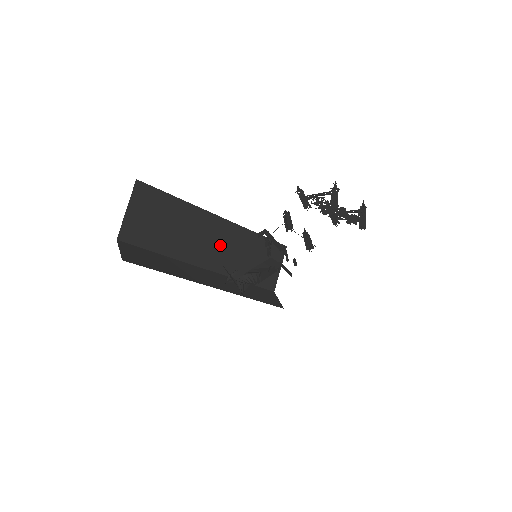
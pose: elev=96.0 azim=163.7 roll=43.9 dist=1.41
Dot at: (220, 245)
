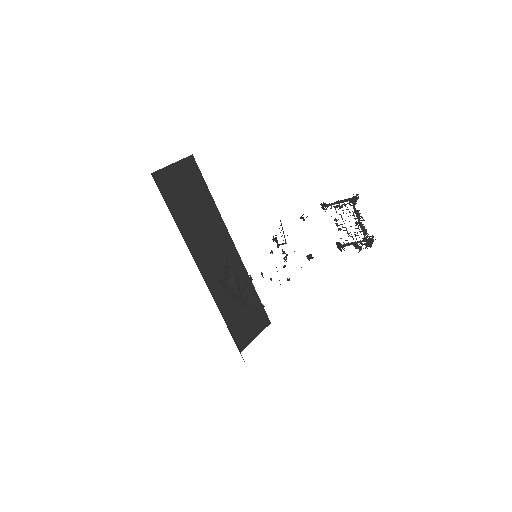
Dot at: (220, 261)
